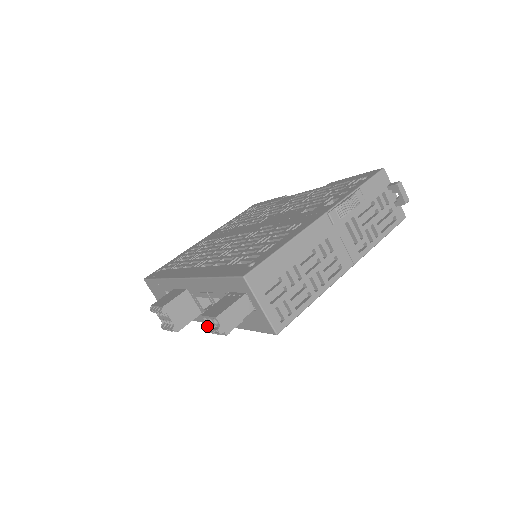
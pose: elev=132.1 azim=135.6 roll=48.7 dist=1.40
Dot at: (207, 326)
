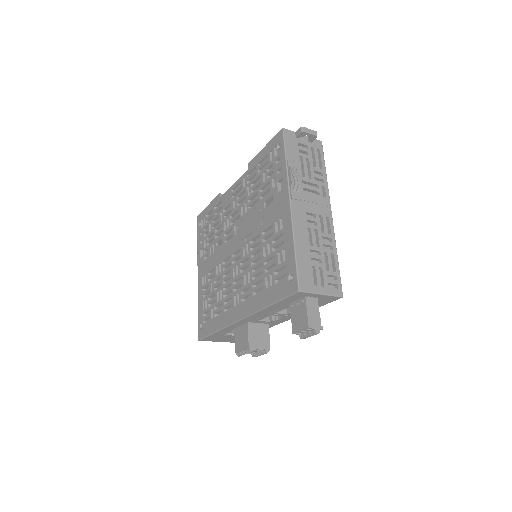
Dot at: (303, 335)
